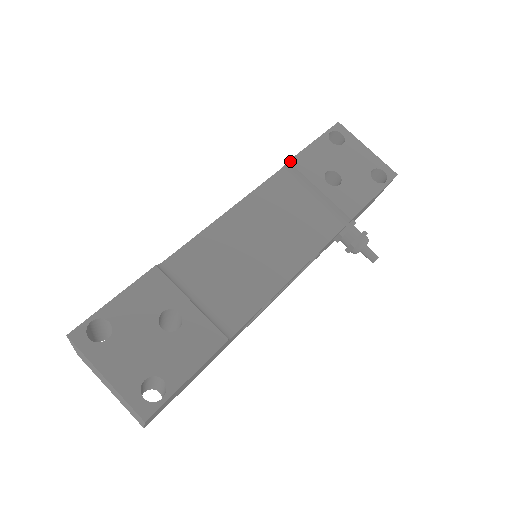
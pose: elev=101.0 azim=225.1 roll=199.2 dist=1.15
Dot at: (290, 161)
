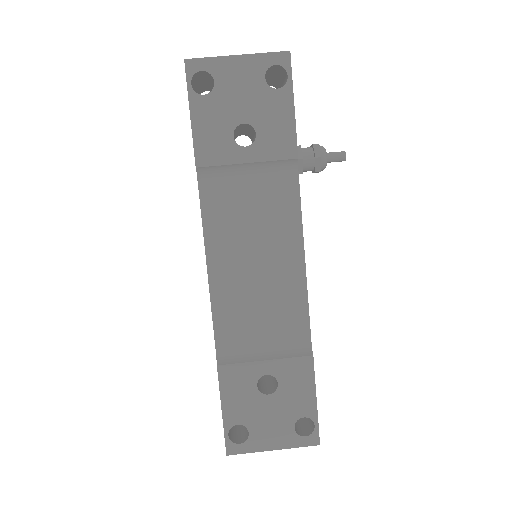
Dot at: (197, 166)
